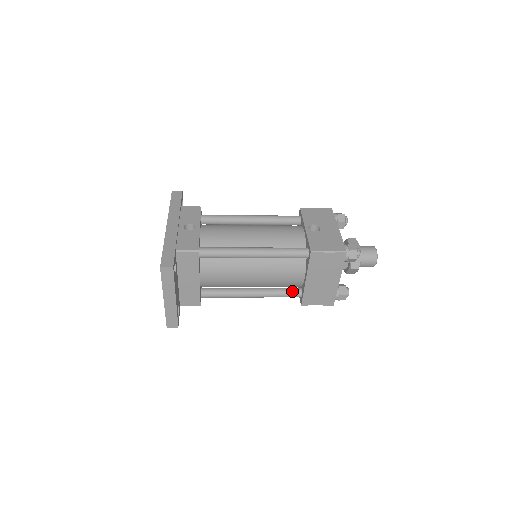
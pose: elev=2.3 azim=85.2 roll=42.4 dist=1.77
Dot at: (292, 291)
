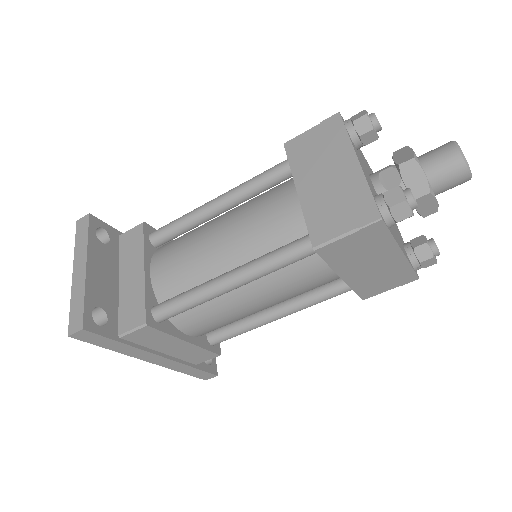
Dot at: (295, 241)
